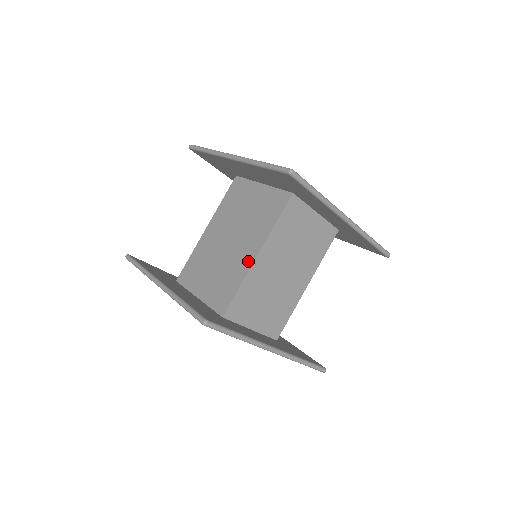
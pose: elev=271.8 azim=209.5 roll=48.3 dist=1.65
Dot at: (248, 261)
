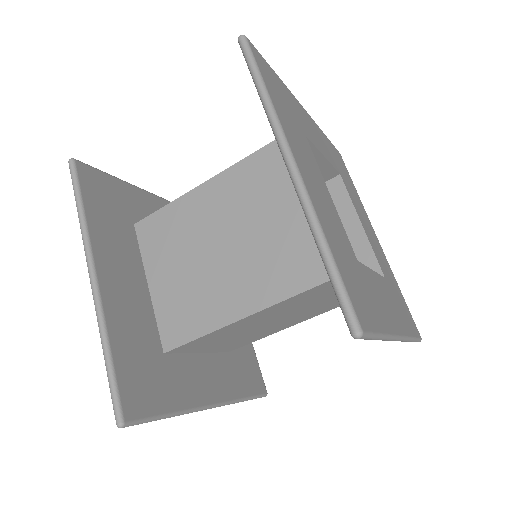
Dot at: (232, 311)
